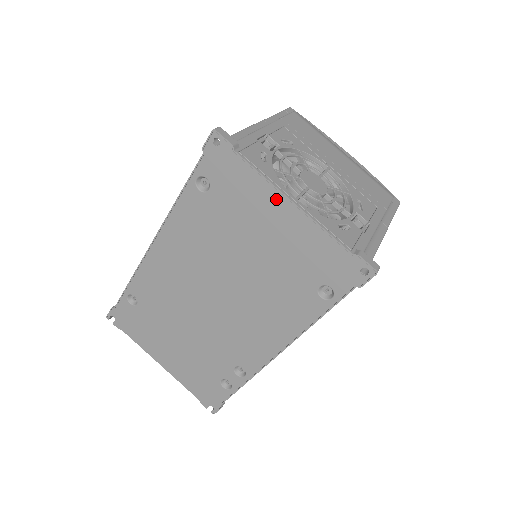
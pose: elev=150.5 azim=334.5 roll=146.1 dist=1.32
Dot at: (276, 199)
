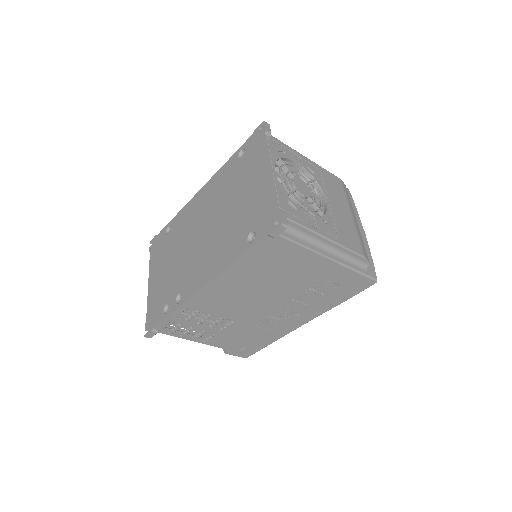
Dot at: (265, 166)
